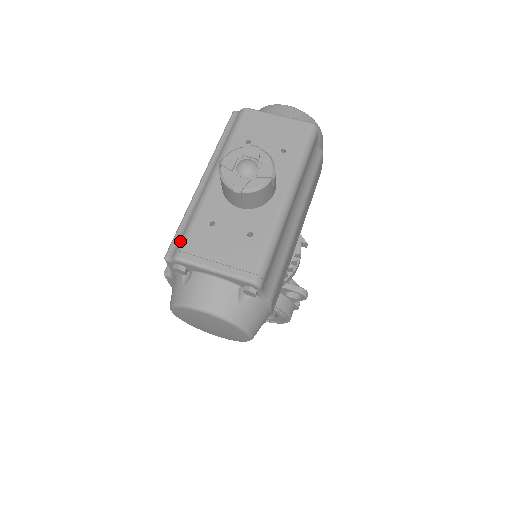
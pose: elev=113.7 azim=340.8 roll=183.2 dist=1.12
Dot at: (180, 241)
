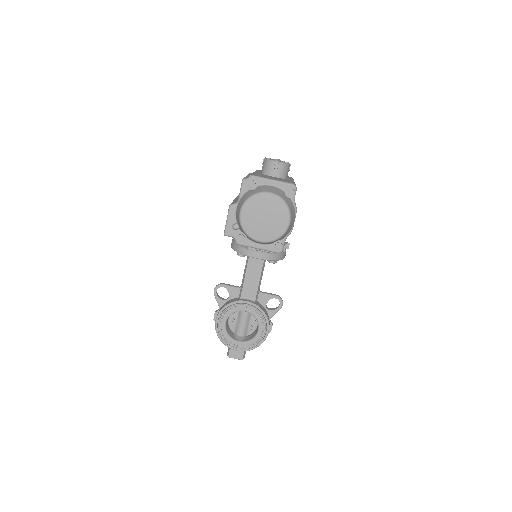
Dot at: occluded
